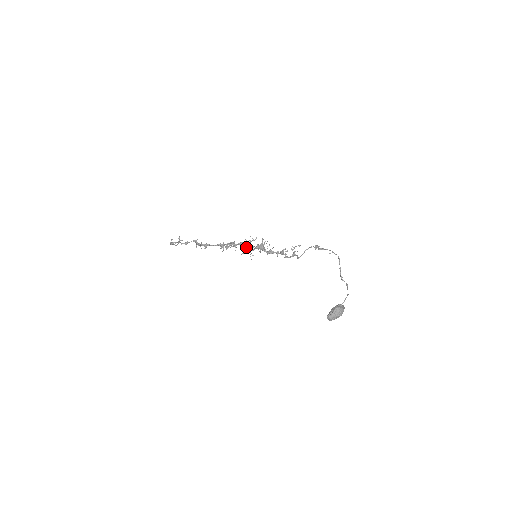
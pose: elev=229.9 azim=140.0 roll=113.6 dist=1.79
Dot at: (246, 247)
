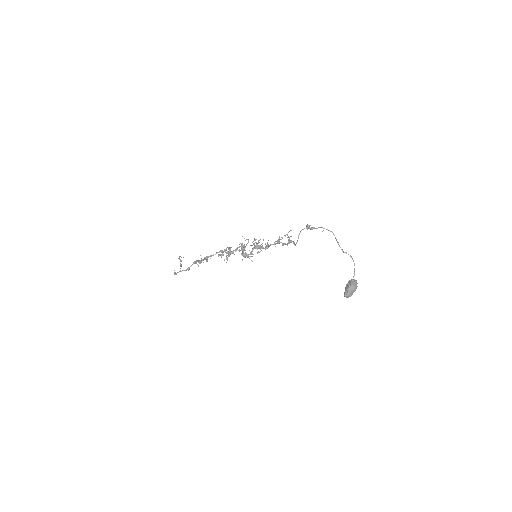
Dot at: (243, 254)
